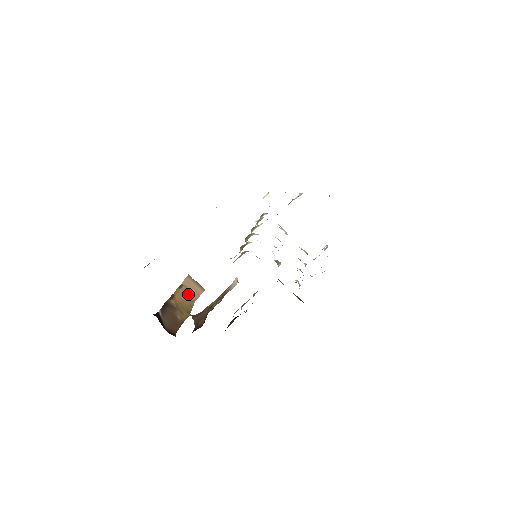
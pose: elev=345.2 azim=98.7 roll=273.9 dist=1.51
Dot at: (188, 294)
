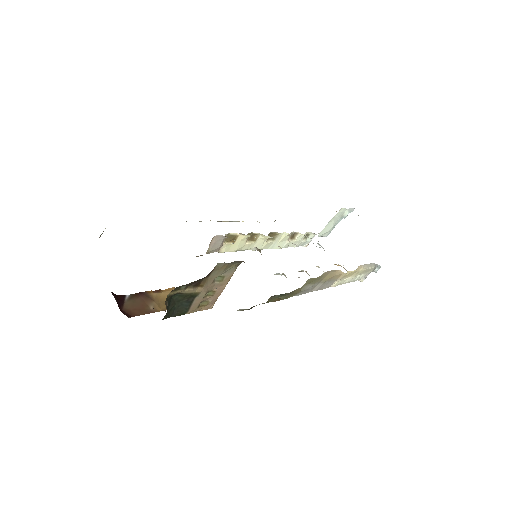
Dot at: occluded
